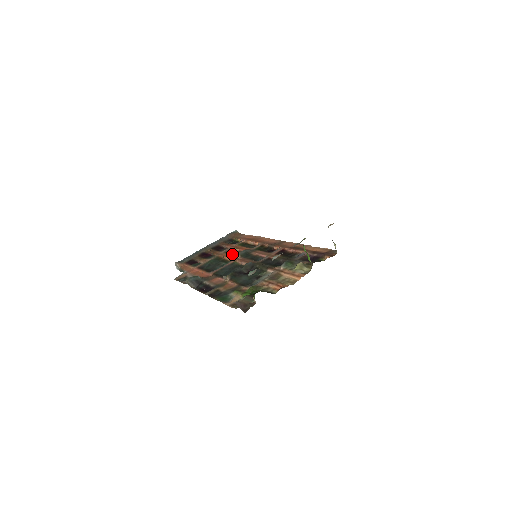
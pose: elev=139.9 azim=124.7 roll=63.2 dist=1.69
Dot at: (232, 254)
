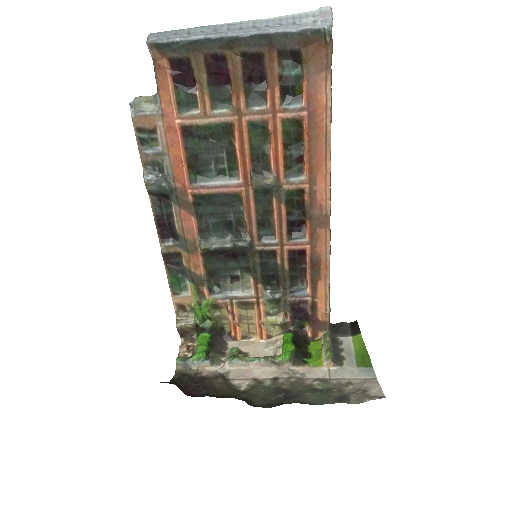
Dot at: (252, 155)
